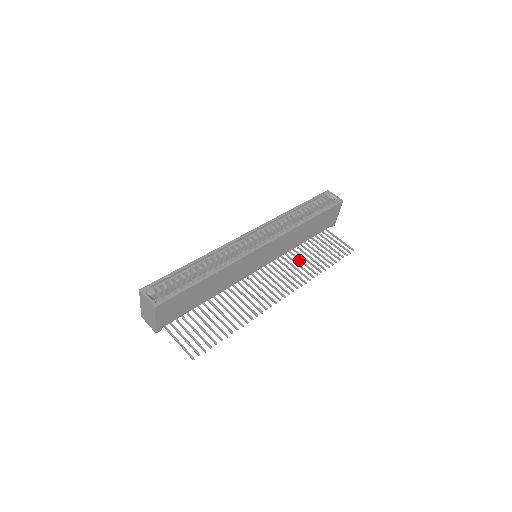
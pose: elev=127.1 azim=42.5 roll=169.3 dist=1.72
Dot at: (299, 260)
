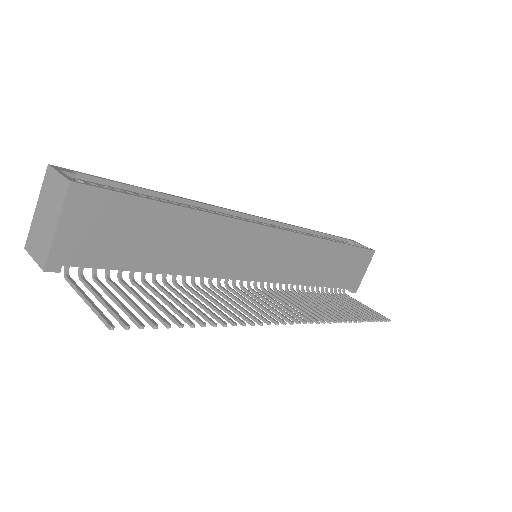
Dot at: (314, 301)
